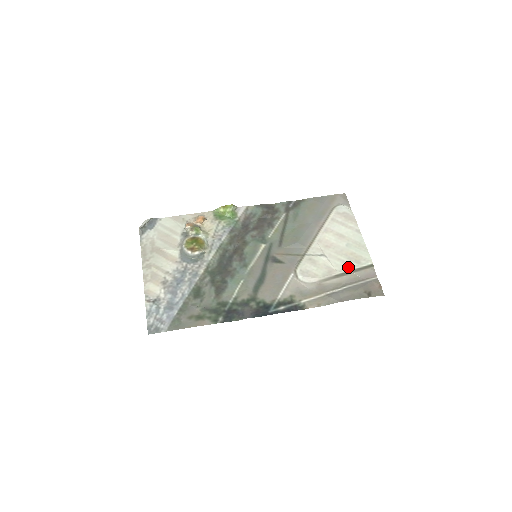
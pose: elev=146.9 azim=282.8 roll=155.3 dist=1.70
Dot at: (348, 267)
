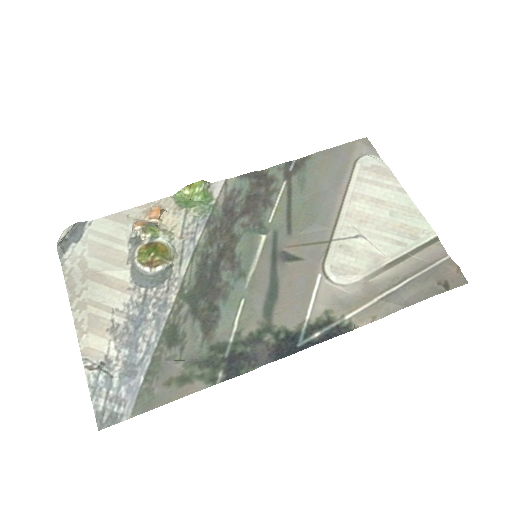
Dot at: (402, 248)
